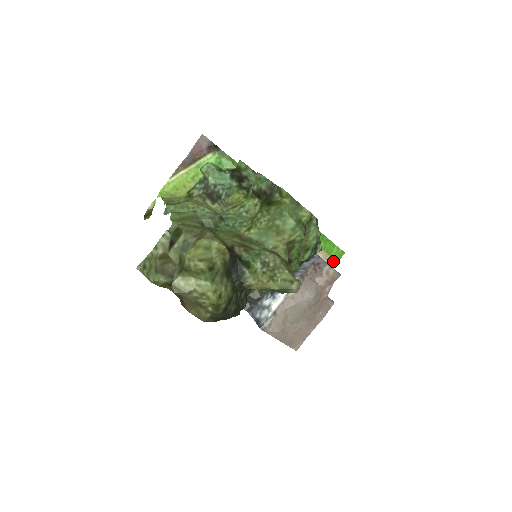
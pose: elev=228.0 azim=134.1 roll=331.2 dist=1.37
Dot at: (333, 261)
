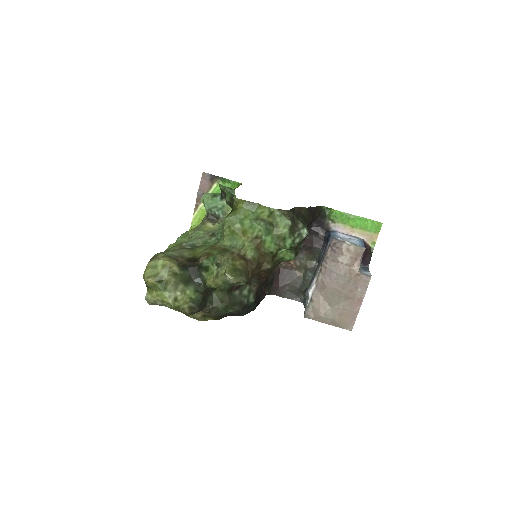
Dot at: (373, 235)
